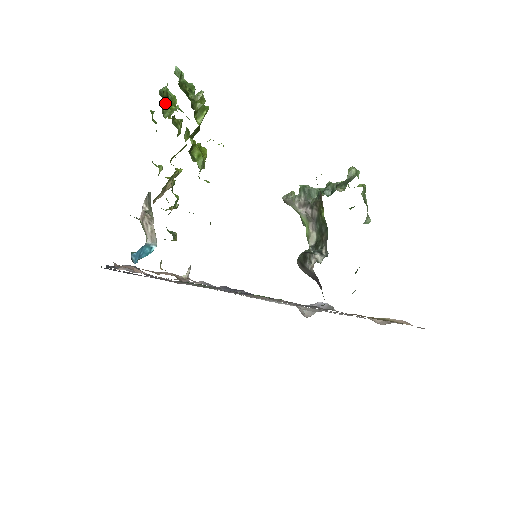
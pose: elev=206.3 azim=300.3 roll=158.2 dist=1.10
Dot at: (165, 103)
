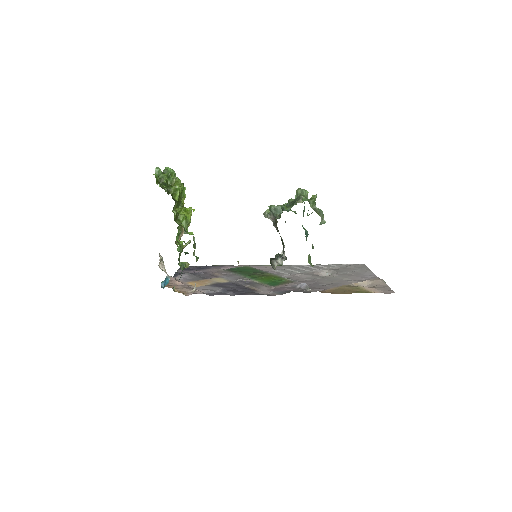
Dot at: occluded
